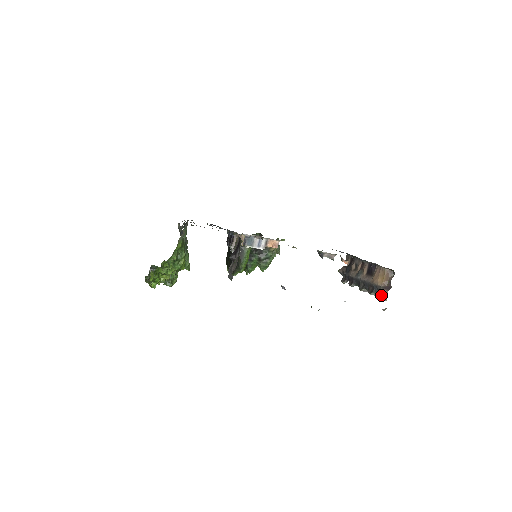
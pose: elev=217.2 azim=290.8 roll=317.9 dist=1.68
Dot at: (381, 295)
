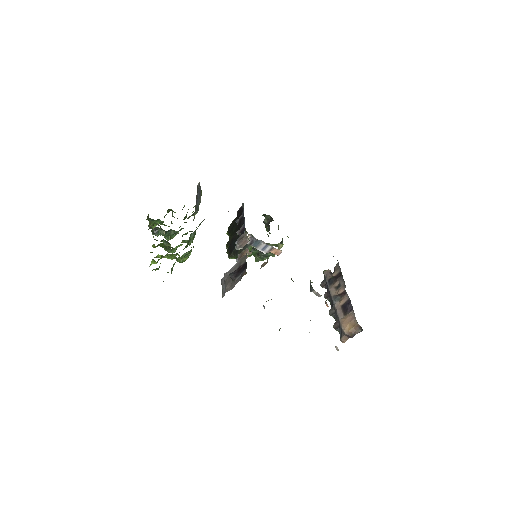
Dot at: (341, 338)
